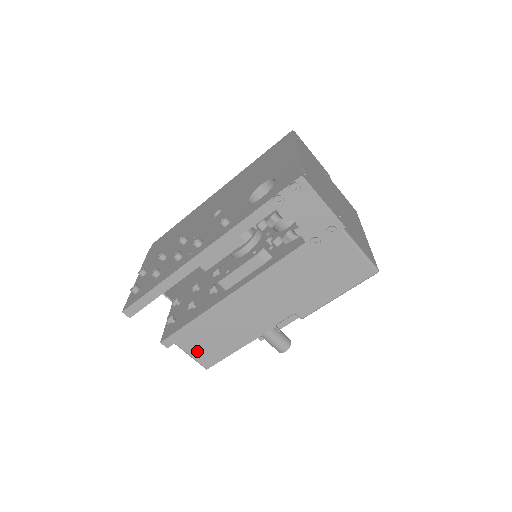
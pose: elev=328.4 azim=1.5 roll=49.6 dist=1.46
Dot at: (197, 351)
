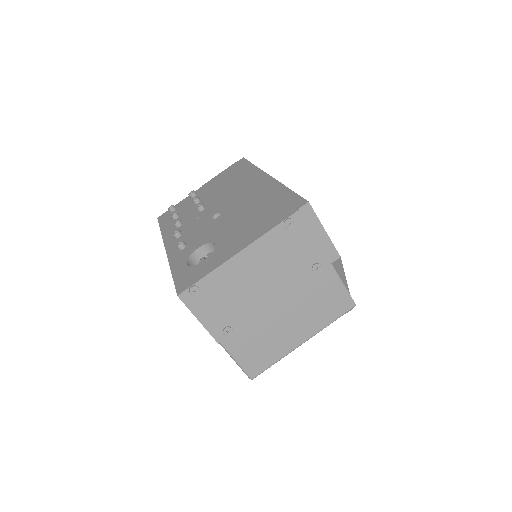
Dot at: occluded
